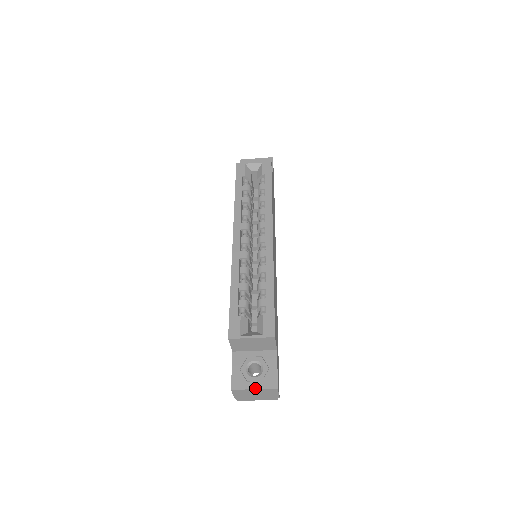
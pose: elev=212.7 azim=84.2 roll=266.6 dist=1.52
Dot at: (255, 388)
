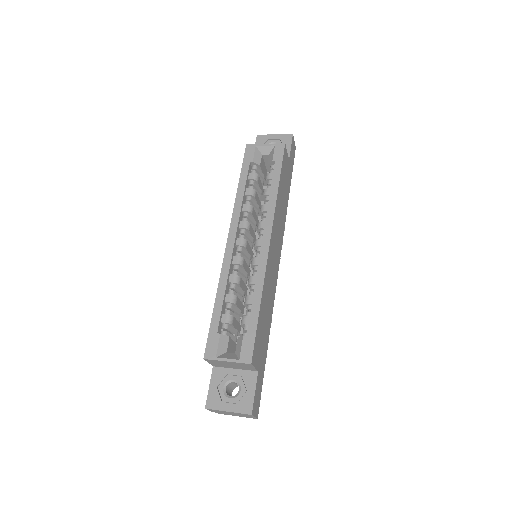
Dot at: (229, 411)
